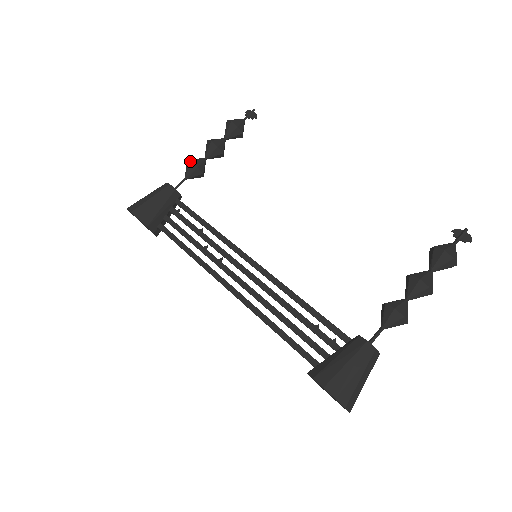
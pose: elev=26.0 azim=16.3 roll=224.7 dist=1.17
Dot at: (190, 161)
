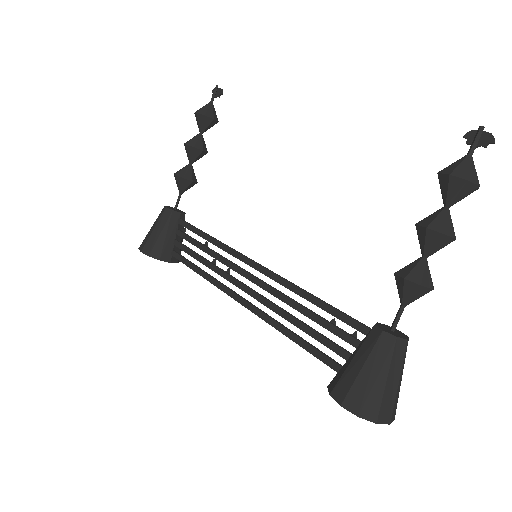
Dot at: (175, 175)
